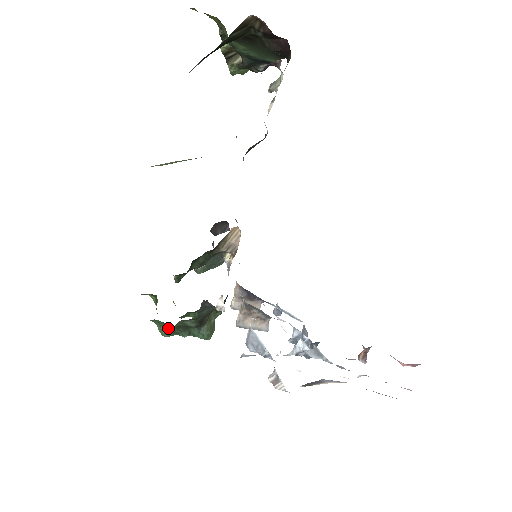
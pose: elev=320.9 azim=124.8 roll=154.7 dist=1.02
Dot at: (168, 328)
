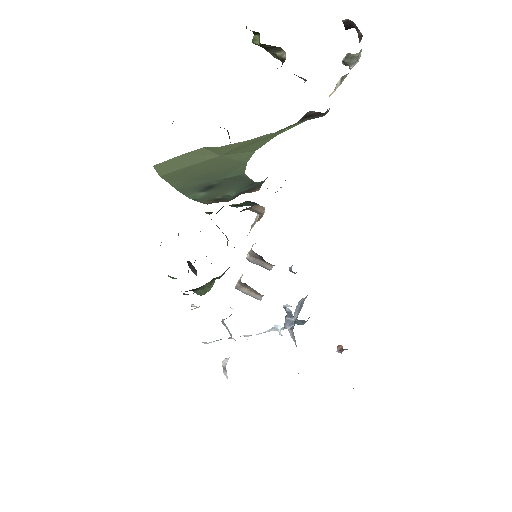
Dot at: (171, 277)
